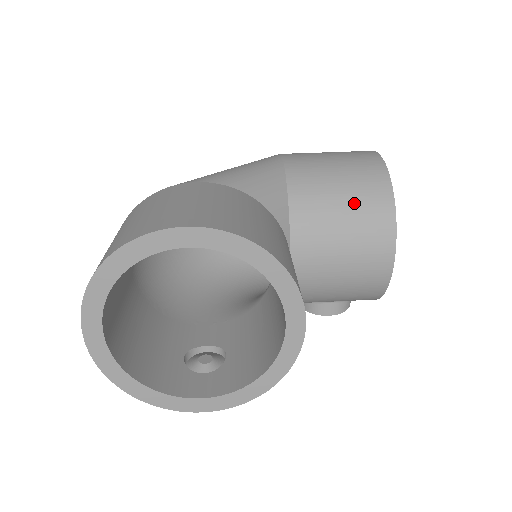
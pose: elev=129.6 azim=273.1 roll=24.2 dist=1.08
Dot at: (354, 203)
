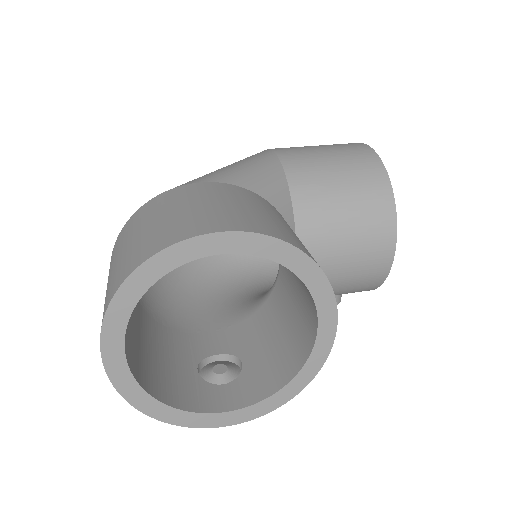
Dot at: (355, 196)
